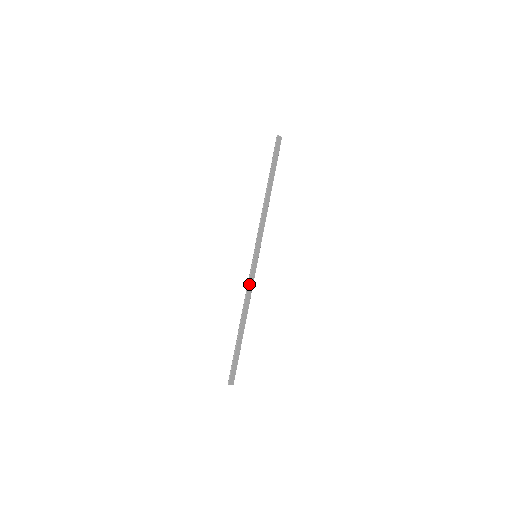
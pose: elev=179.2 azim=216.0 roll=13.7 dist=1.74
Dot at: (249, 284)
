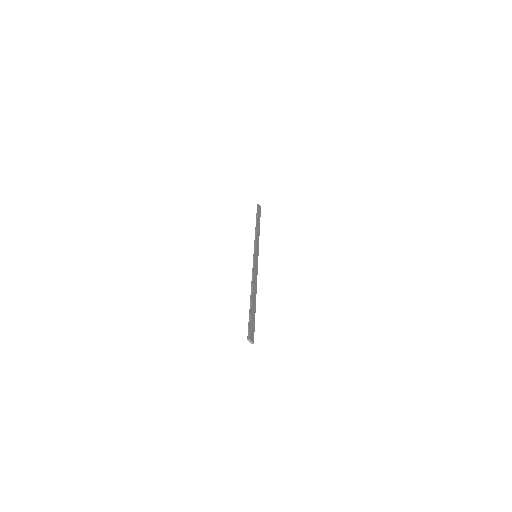
Dot at: (254, 269)
